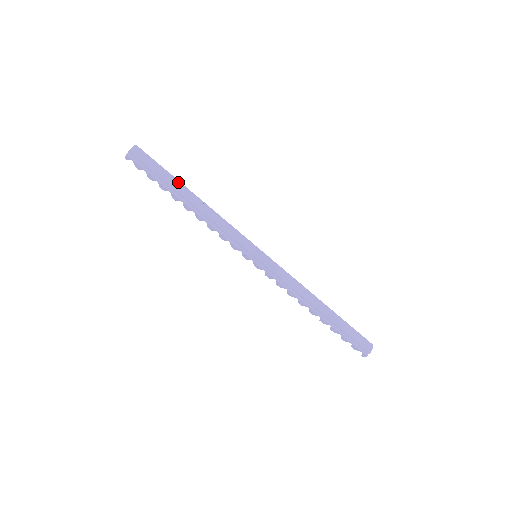
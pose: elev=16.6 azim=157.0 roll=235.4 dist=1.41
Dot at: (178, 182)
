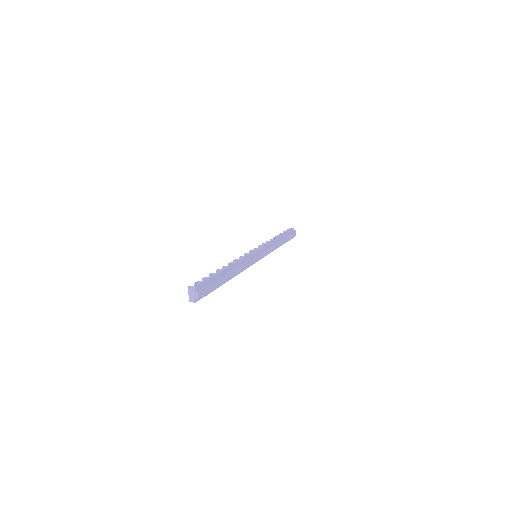
Dot at: (222, 275)
